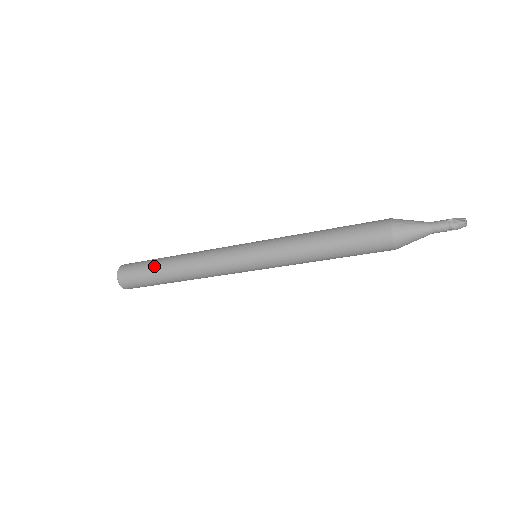
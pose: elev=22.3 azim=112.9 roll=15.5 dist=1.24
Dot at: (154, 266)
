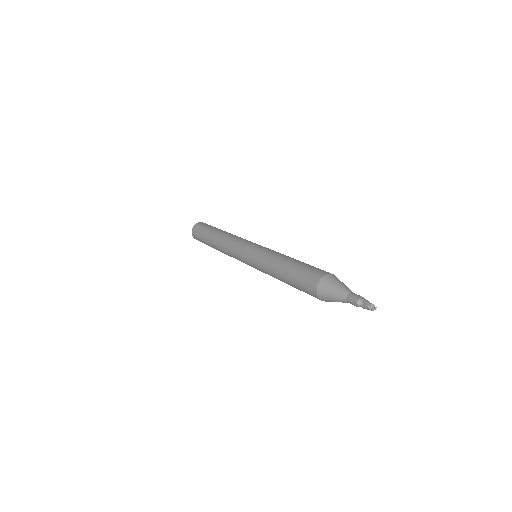
Dot at: (206, 236)
